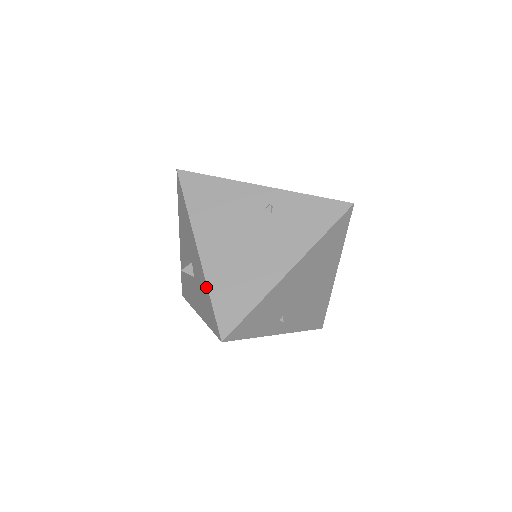
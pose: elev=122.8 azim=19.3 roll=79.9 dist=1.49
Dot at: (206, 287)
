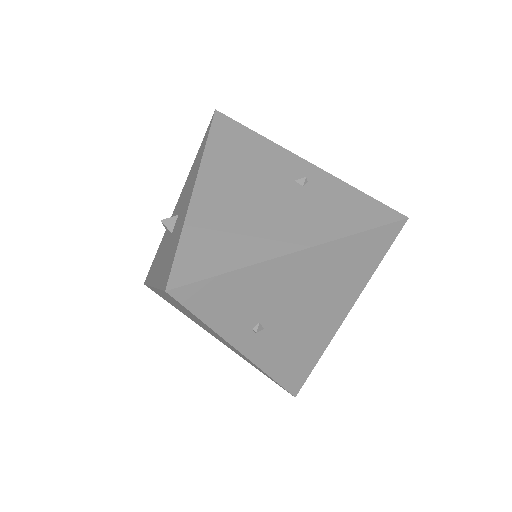
Dot at: (182, 226)
